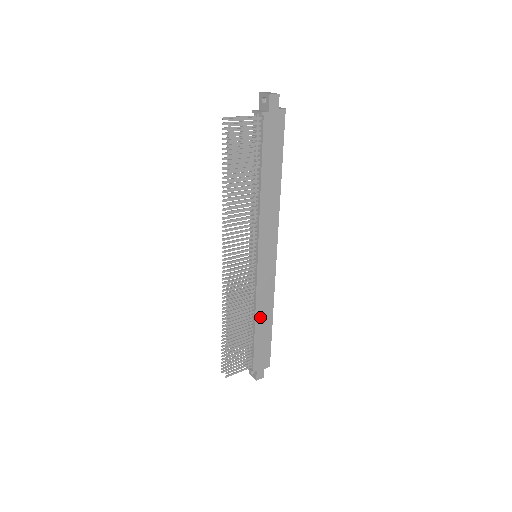
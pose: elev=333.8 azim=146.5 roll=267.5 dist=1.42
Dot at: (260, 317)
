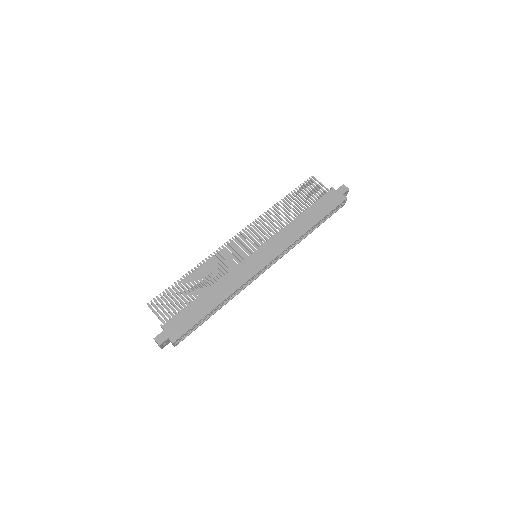
Dot at: (214, 291)
